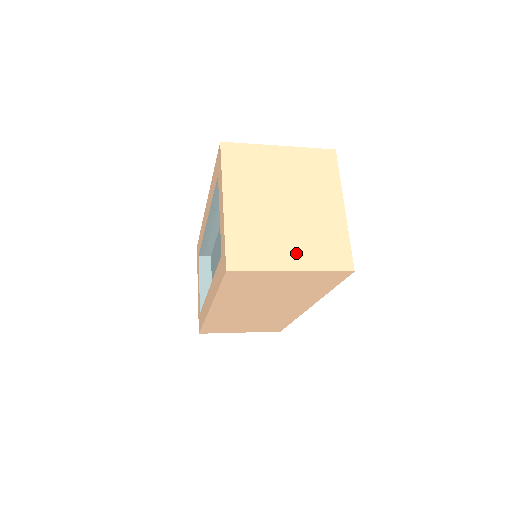
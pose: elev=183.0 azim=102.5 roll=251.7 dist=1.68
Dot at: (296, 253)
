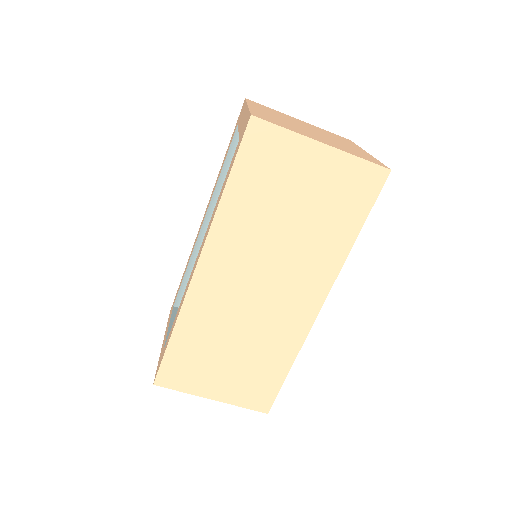
Dot at: (325, 141)
